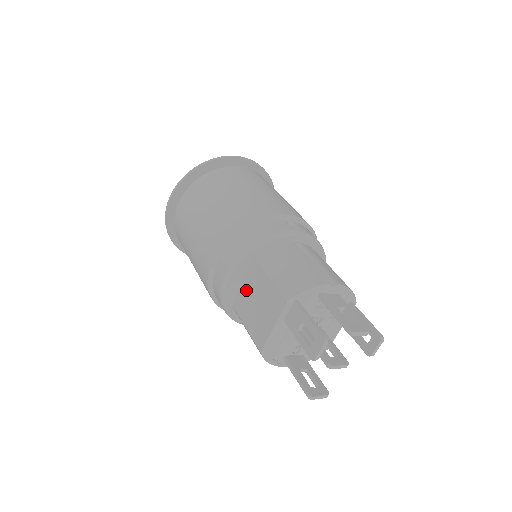
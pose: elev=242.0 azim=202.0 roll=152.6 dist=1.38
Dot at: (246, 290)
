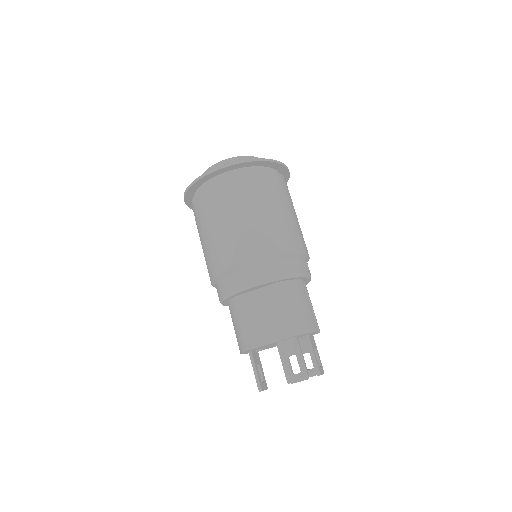
Dot at: (256, 298)
